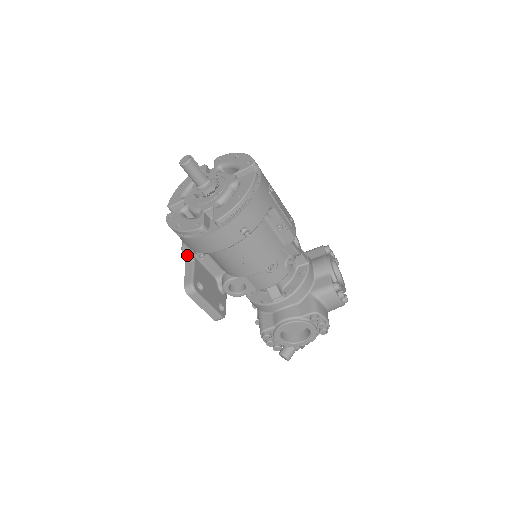
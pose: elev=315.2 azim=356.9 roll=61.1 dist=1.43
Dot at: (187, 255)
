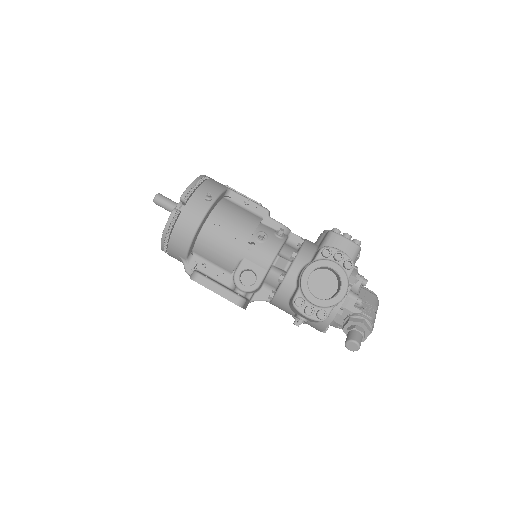
Dot at: occluded
